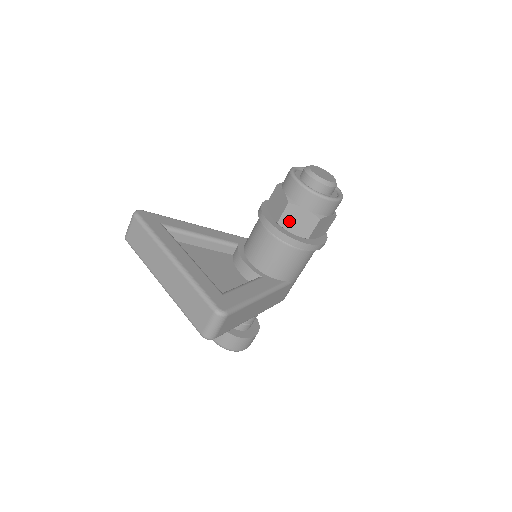
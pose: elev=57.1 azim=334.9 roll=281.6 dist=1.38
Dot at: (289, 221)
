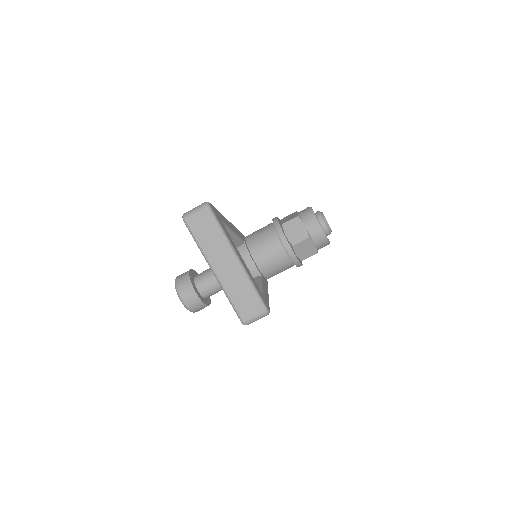
Dot at: (300, 247)
